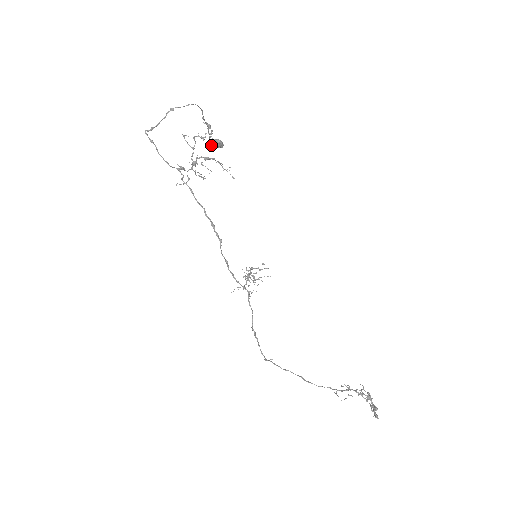
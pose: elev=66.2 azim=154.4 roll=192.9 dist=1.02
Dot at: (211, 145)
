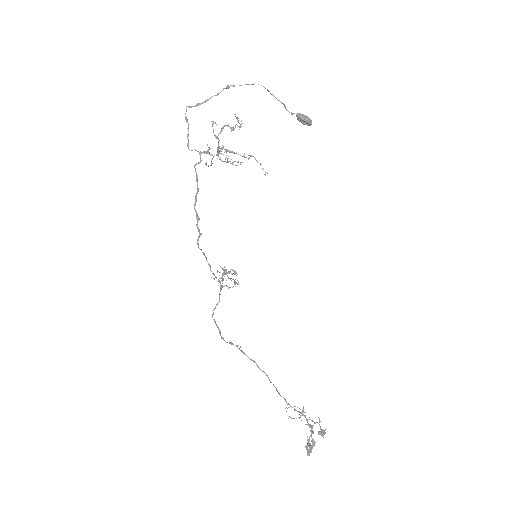
Dot at: (298, 120)
